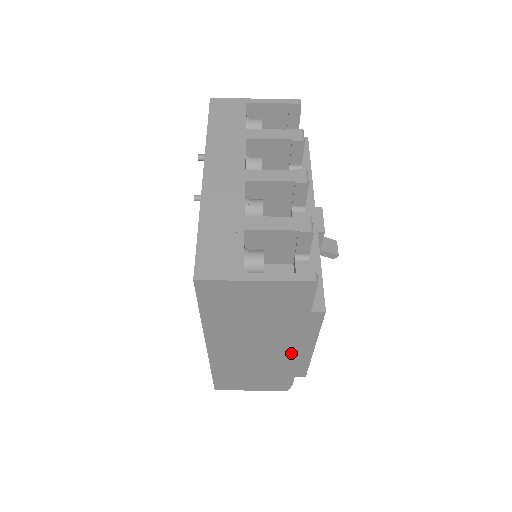
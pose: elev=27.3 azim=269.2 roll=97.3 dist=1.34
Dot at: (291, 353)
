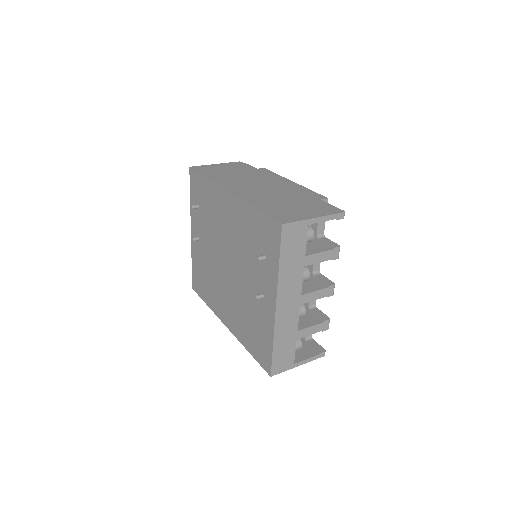
Dot at: occluded
